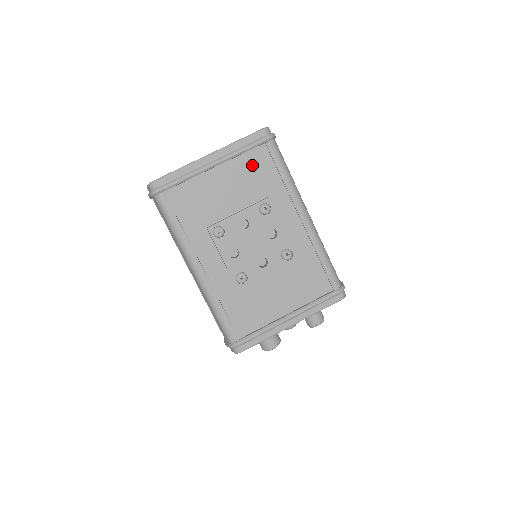
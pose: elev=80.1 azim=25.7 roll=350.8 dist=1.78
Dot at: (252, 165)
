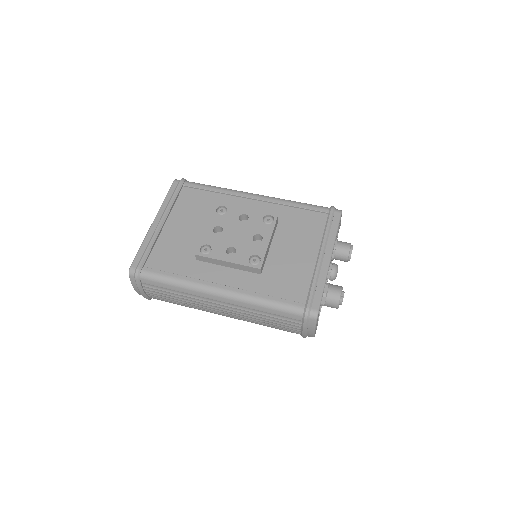
Dot at: (188, 203)
